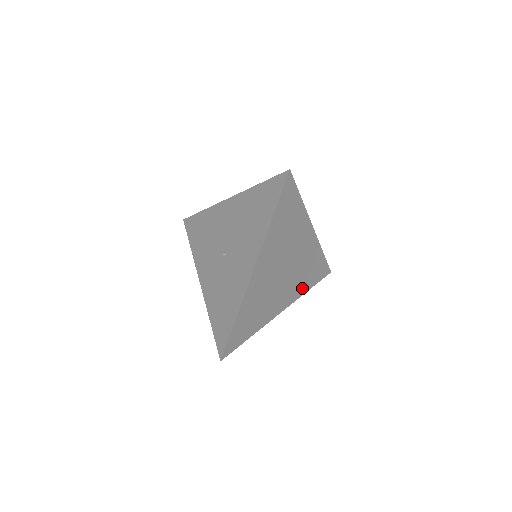
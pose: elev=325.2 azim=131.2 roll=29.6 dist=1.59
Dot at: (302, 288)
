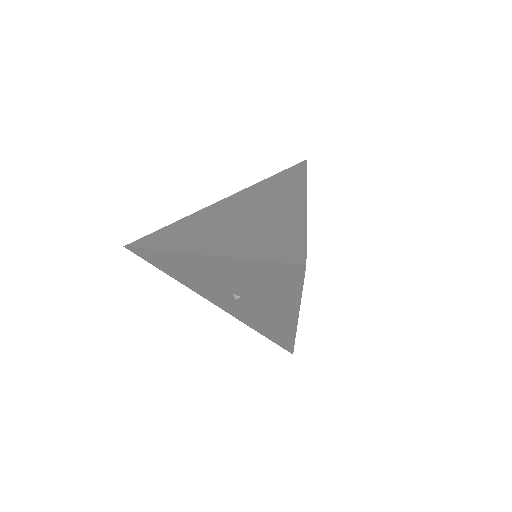
Dot at: occluded
